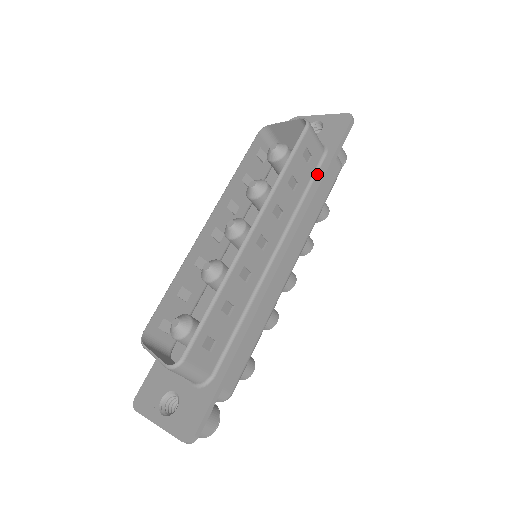
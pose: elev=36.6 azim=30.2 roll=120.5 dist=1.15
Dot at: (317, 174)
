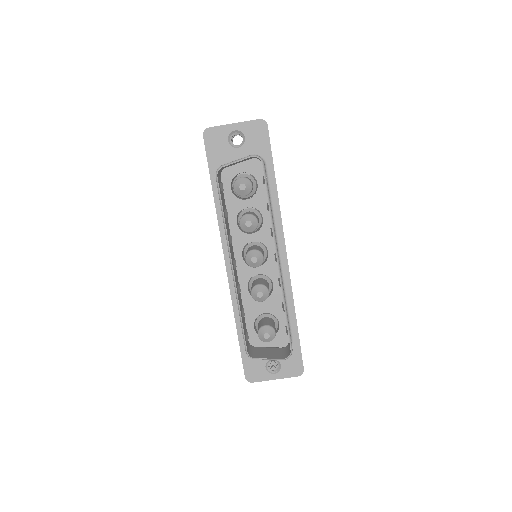
Dot at: (270, 183)
